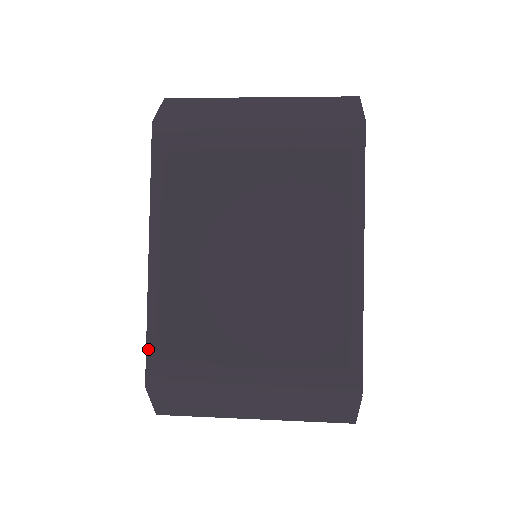
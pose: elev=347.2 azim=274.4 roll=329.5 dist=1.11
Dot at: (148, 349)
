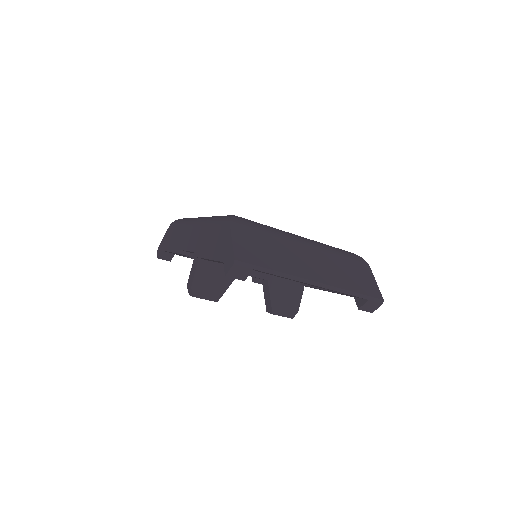
Dot at: (223, 217)
